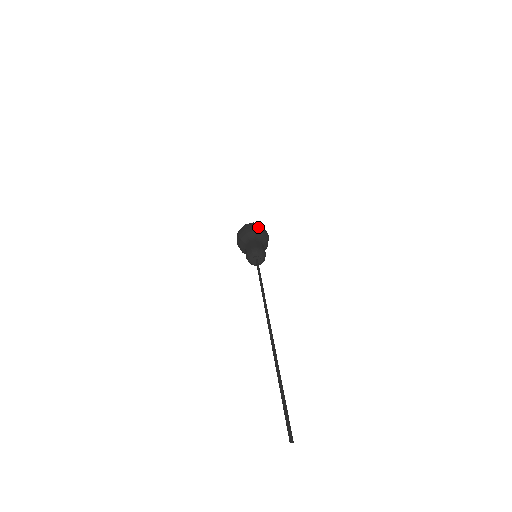
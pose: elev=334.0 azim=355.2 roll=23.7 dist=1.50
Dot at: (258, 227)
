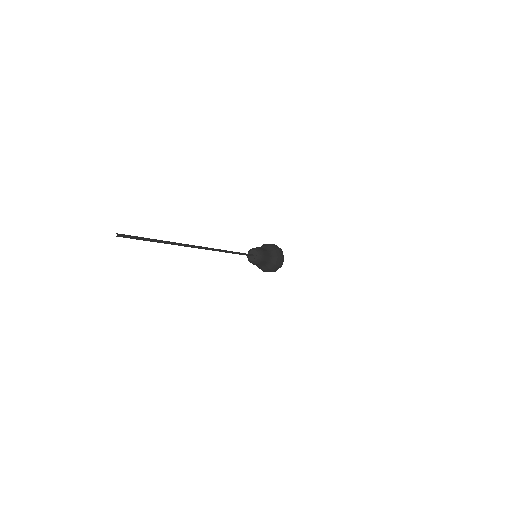
Dot at: (280, 252)
